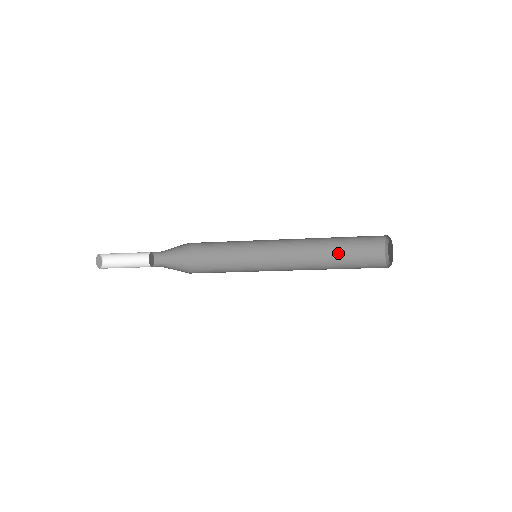
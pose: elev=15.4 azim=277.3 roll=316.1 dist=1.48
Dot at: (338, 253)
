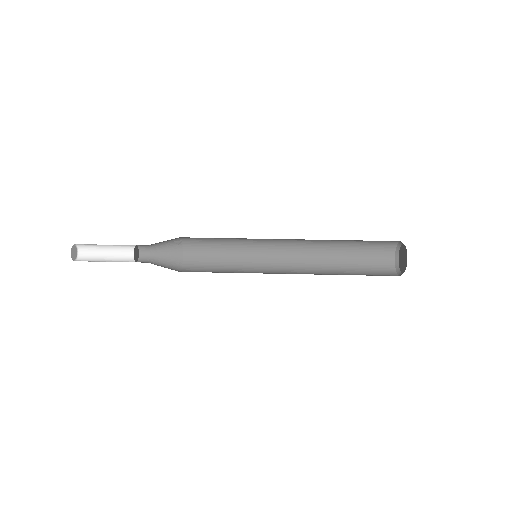
Dot at: (347, 242)
